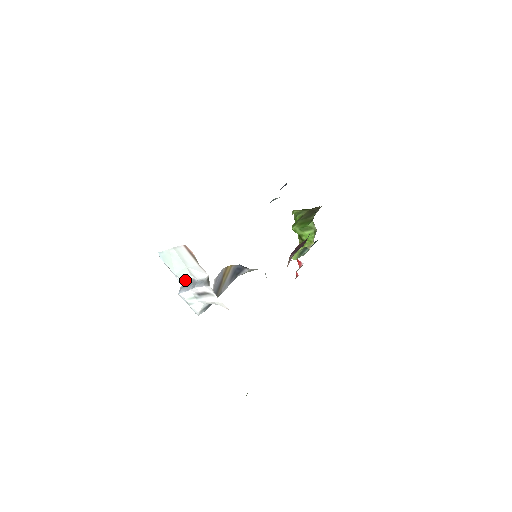
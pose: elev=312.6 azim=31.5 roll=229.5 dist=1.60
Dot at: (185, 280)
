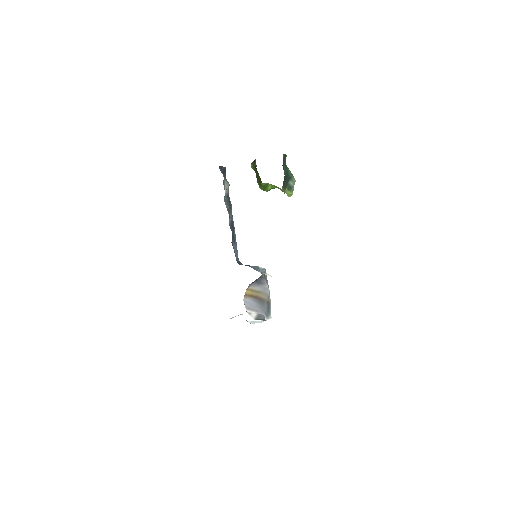
Dot at: occluded
